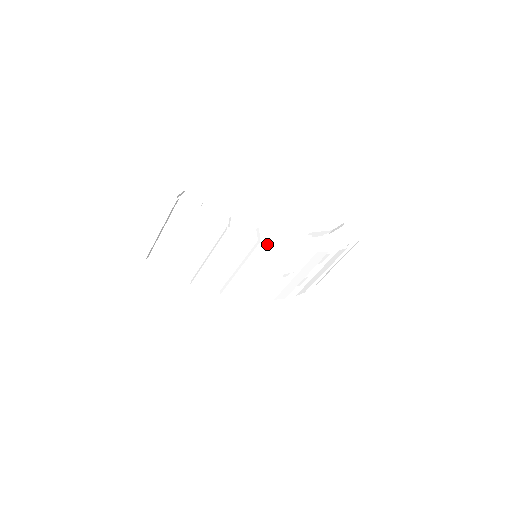
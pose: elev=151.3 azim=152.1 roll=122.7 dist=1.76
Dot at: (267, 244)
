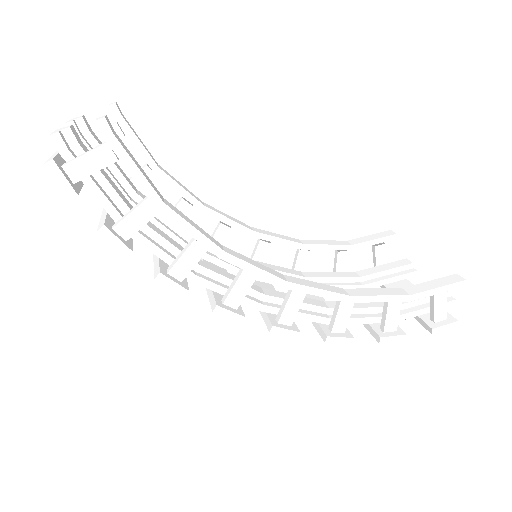
Dot at: (226, 316)
